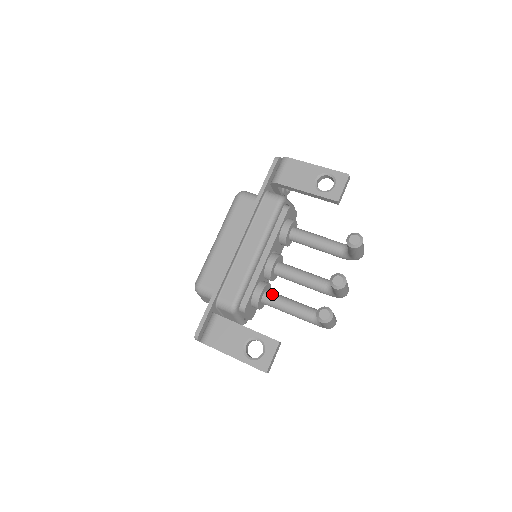
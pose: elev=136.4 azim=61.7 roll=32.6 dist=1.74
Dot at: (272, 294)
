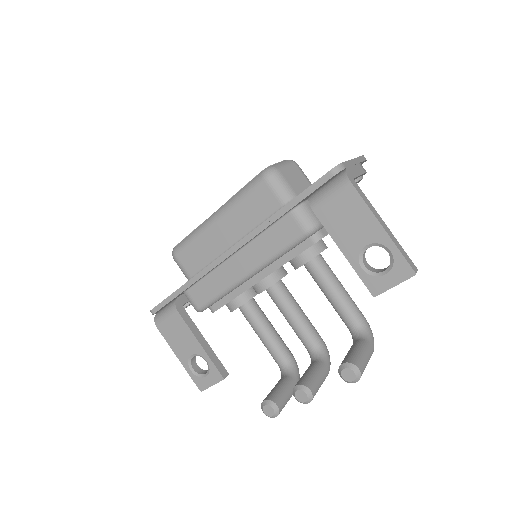
Dot at: (251, 311)
